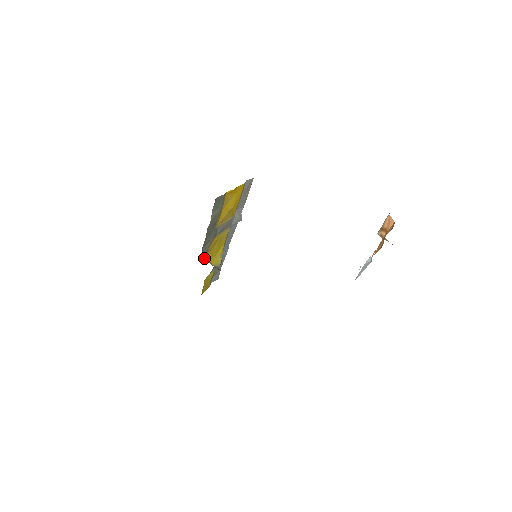
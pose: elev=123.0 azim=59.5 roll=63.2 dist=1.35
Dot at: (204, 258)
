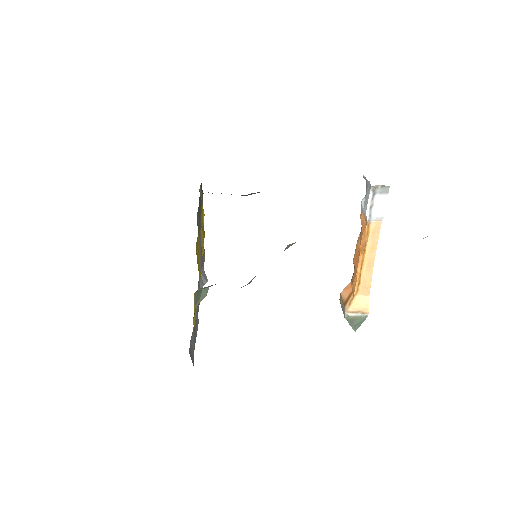
Dot at: occluded
